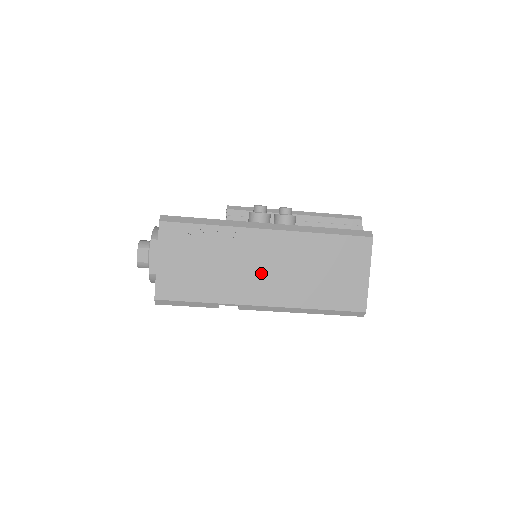
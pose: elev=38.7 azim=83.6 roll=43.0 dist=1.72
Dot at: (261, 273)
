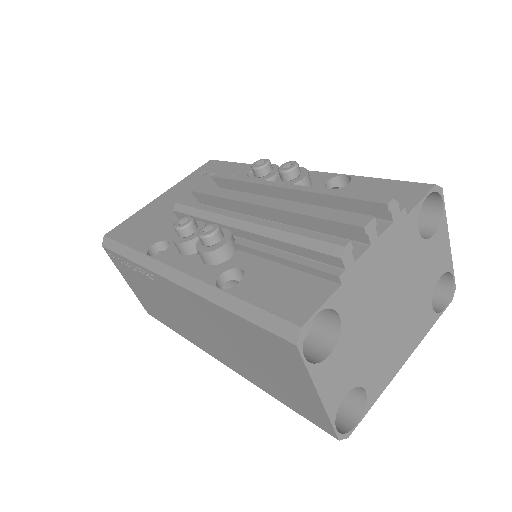
Dot at: (197, 328)
